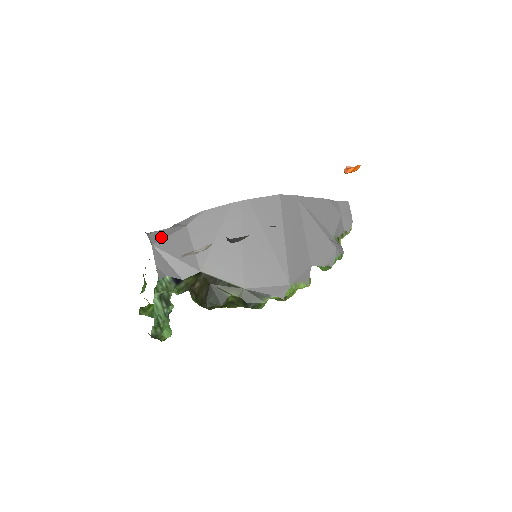
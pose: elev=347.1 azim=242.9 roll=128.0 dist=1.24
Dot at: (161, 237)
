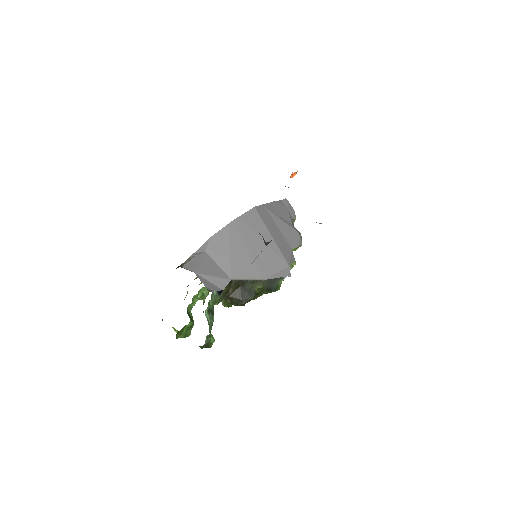
Dot at: (195, 265)
